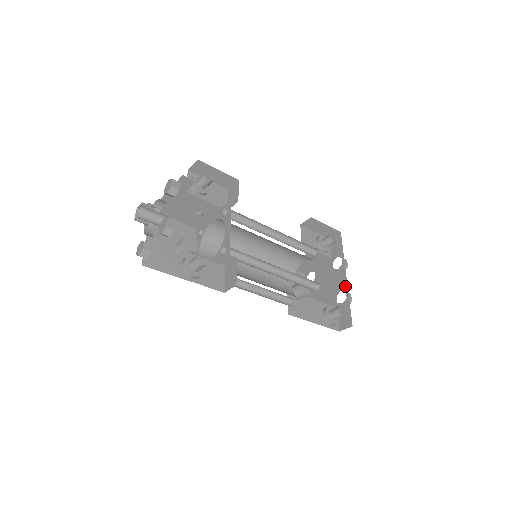
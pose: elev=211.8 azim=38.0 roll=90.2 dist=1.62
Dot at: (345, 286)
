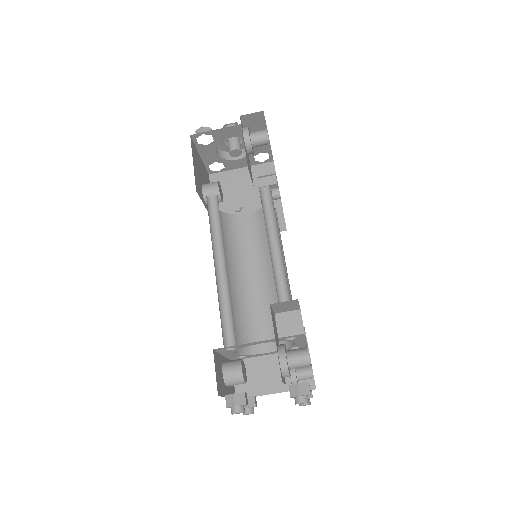
Dot at: occluded
